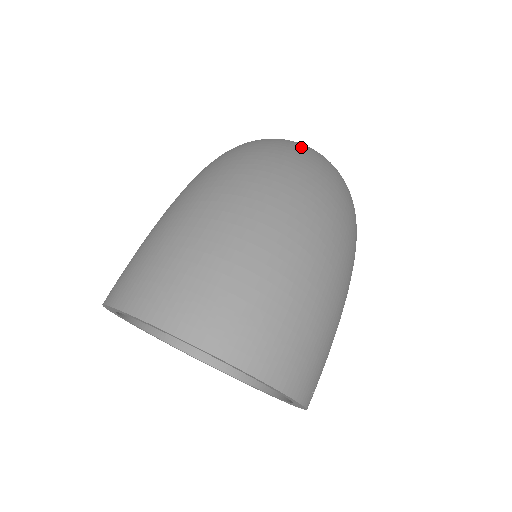
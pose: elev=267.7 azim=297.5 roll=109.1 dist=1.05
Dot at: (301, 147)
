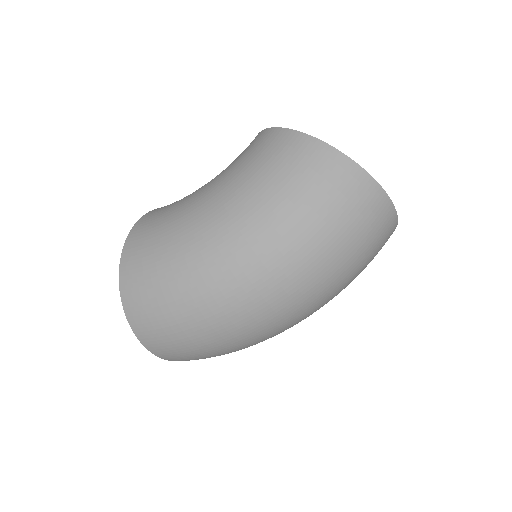
Dot at: (356, 244)
